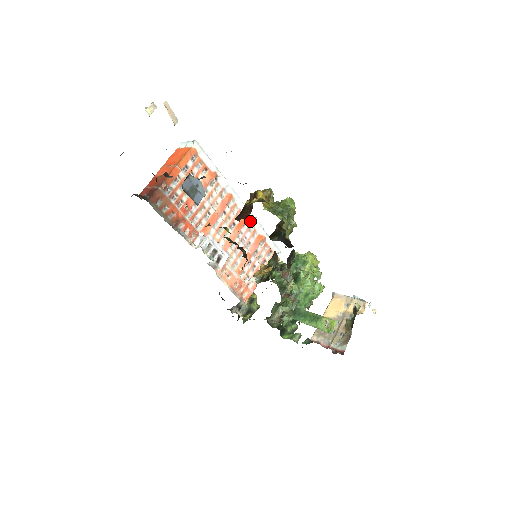
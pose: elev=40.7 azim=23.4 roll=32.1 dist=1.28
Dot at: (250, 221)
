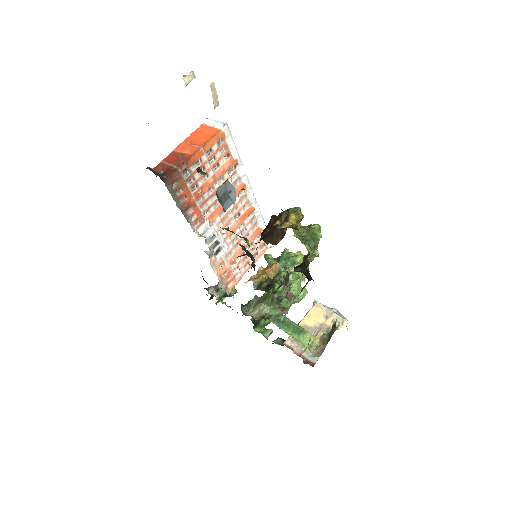
Dot at: (254, 213)
